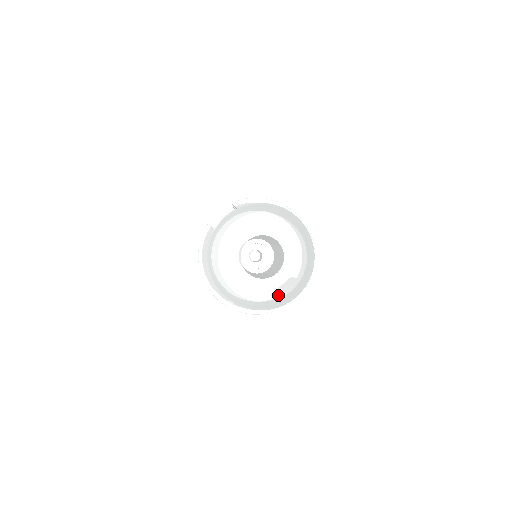
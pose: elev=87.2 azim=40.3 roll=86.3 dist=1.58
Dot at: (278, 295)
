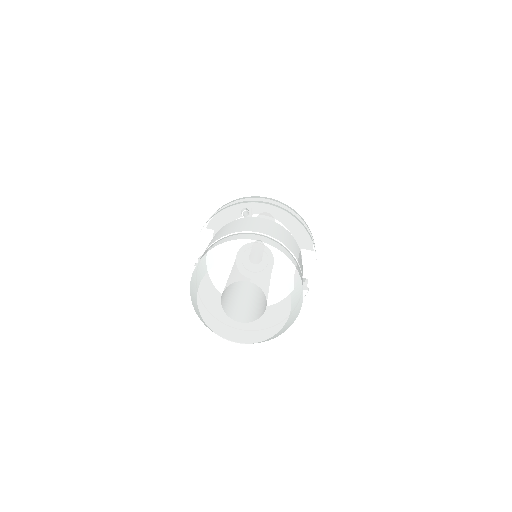
Dot at: (282, 323)
